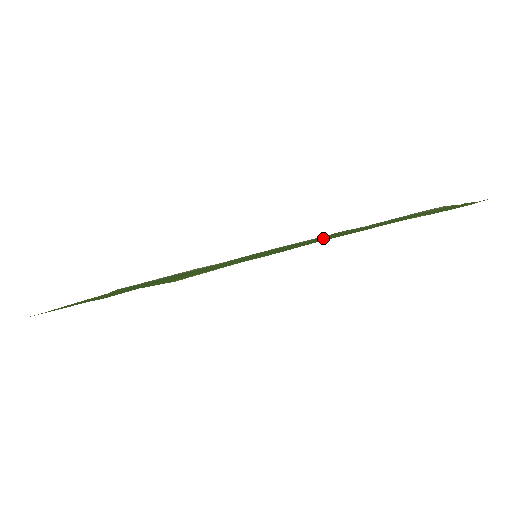
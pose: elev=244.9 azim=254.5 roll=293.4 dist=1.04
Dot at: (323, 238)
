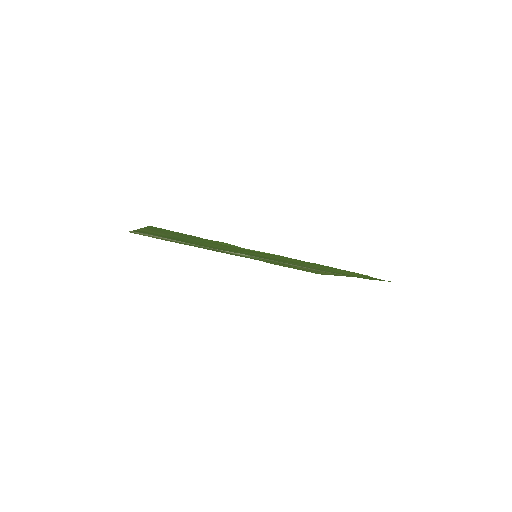
Dot at: (294, 264)
